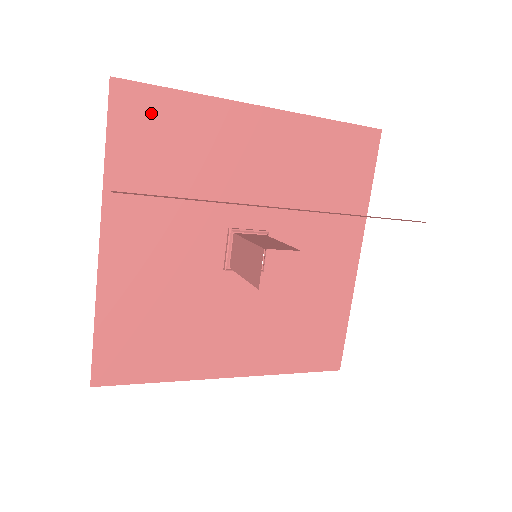
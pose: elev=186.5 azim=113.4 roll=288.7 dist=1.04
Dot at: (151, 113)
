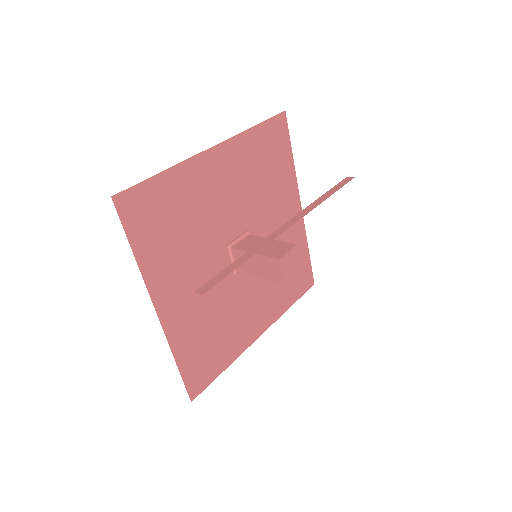
Dot at: (148, 203)
